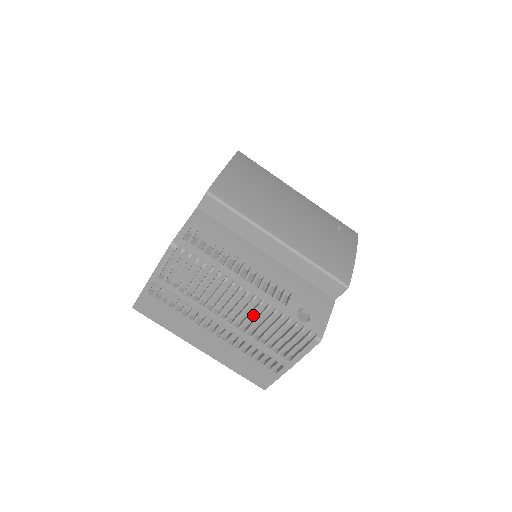
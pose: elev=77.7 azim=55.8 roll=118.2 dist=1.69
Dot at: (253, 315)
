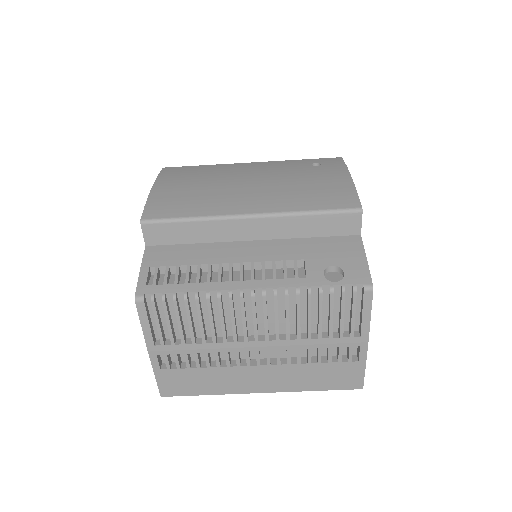
Dot at: (280, 314)
